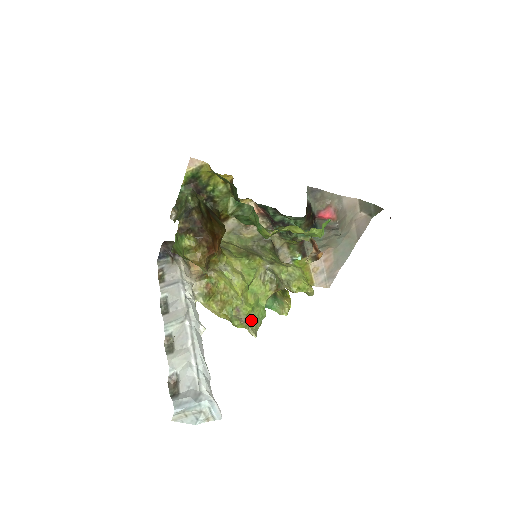
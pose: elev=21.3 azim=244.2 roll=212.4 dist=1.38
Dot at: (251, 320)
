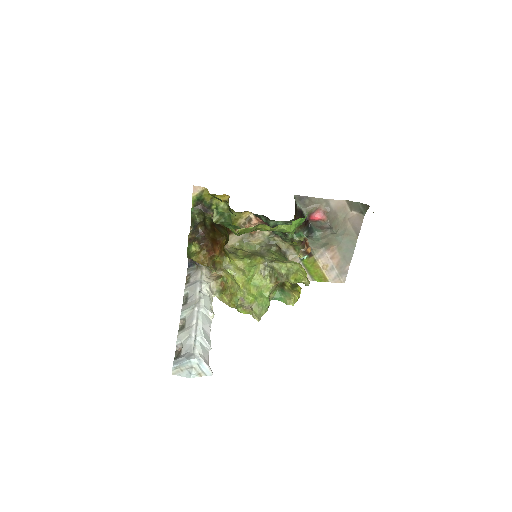
Dot at: (255, 308)
